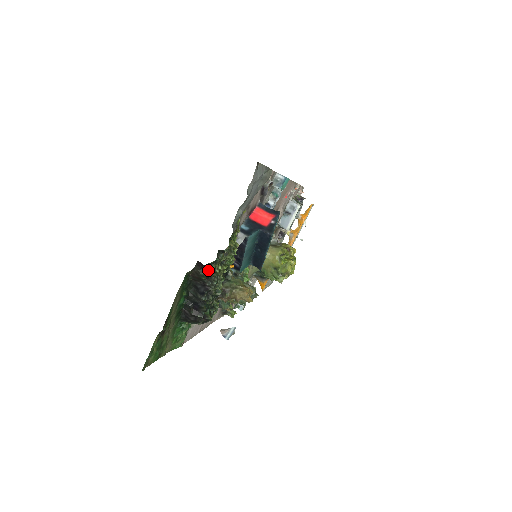
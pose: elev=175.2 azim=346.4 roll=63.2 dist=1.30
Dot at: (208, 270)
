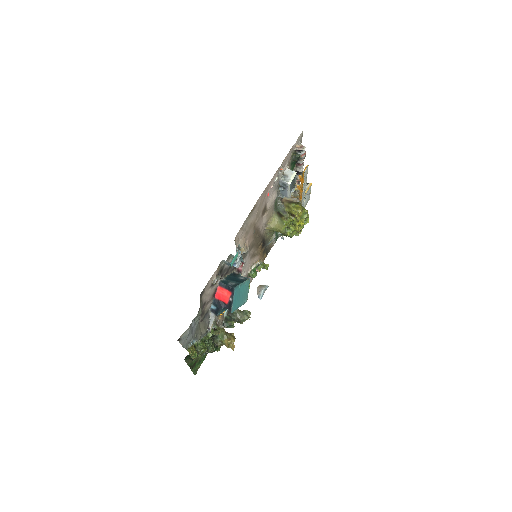
Dot at: occluded
